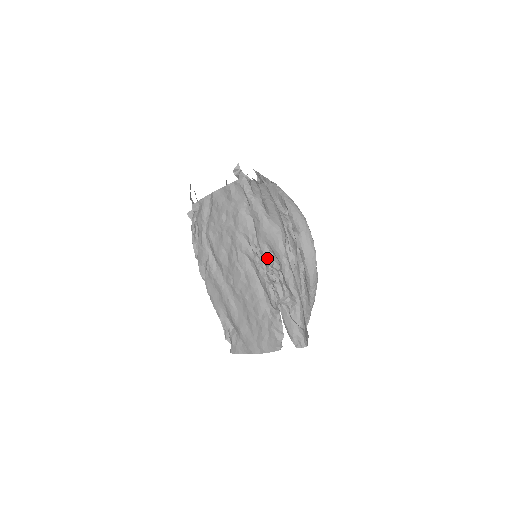
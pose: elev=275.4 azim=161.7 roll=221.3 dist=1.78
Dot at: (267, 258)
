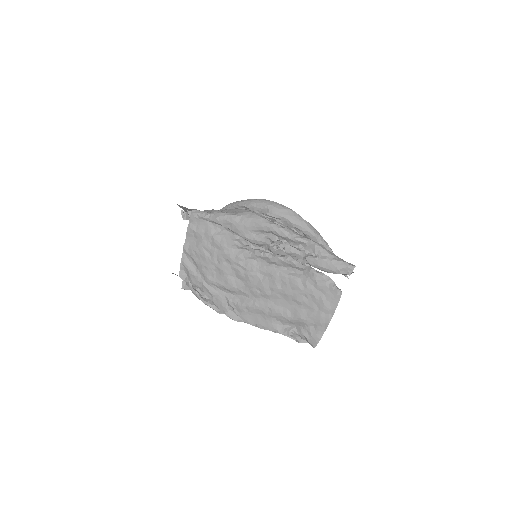
Dot at: (262, 241)
